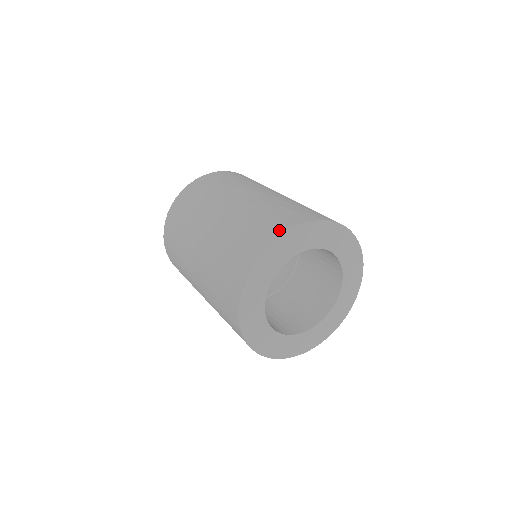
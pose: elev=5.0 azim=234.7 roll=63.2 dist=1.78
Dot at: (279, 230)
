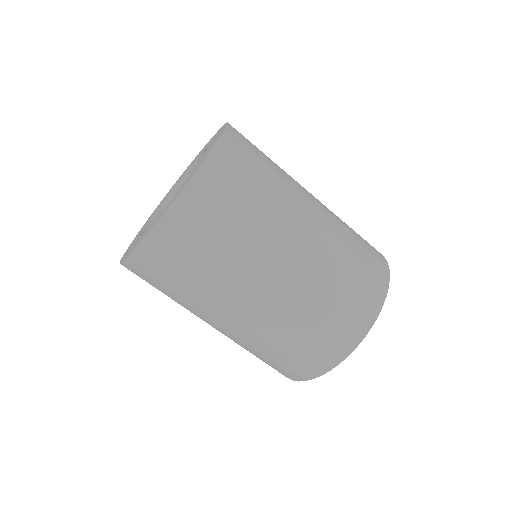
Dot at: (366, 321)
